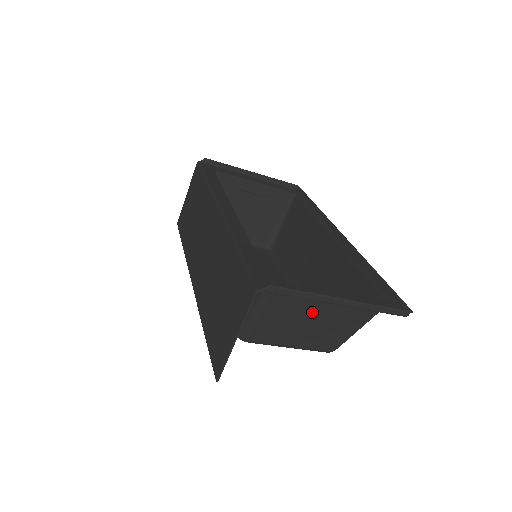
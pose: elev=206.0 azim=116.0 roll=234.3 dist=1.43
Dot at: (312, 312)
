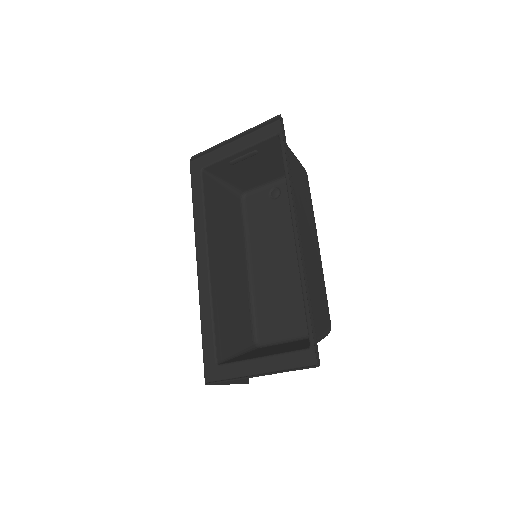
Dot at: occluded
